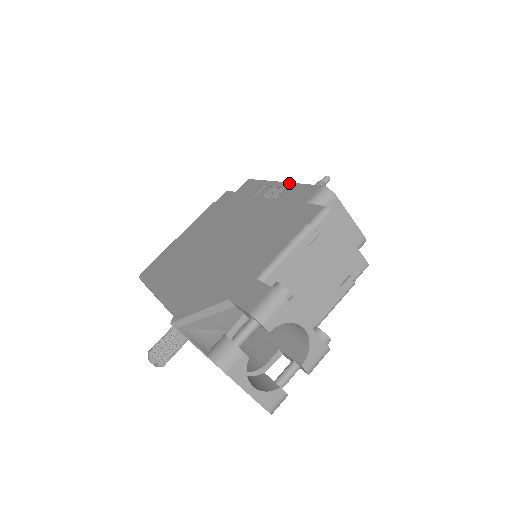
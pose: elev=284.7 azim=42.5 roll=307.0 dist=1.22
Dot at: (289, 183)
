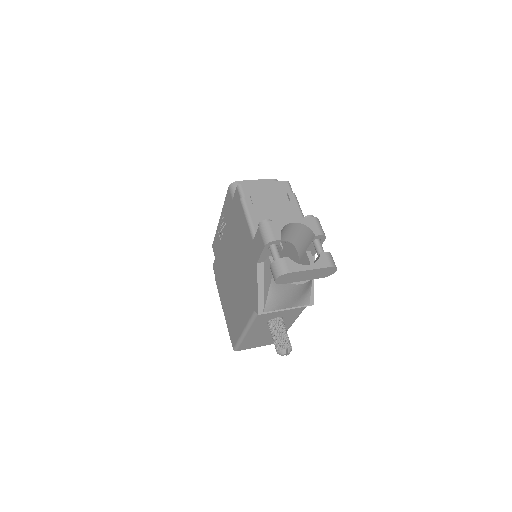
Dot at: (221, 212)
